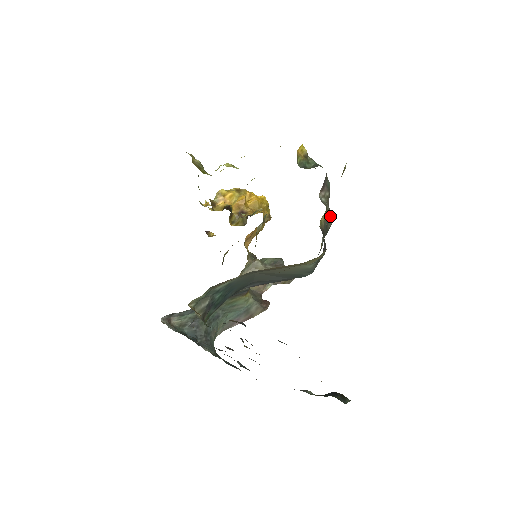
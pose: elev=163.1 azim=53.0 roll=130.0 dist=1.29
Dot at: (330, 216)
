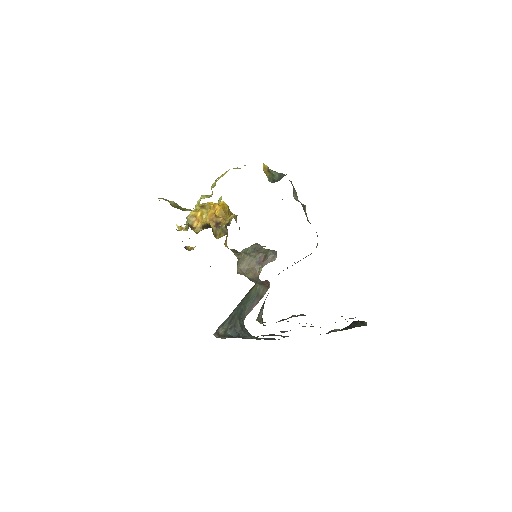
Dot at: (304, 207)
